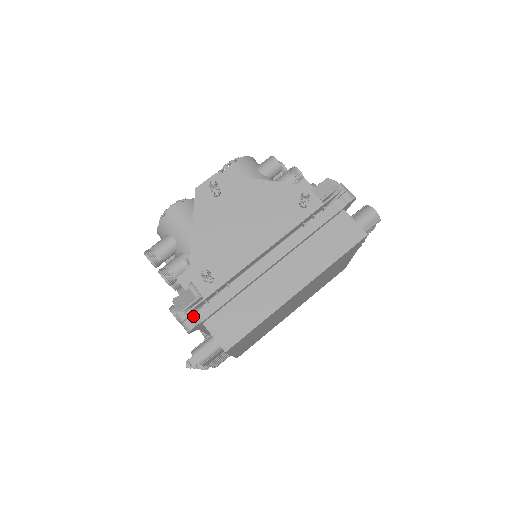
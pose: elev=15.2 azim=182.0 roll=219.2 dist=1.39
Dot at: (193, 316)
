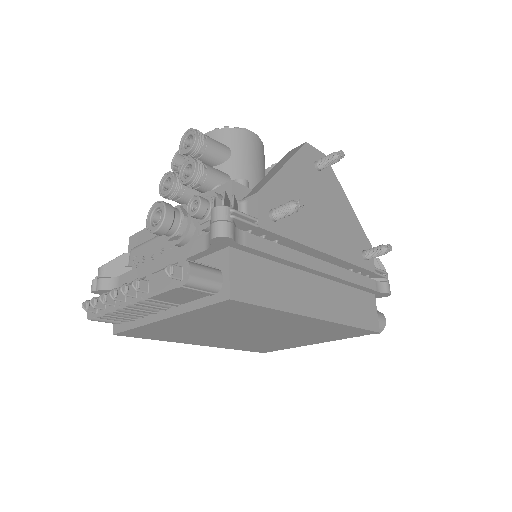
Dot at: (235, 227)
